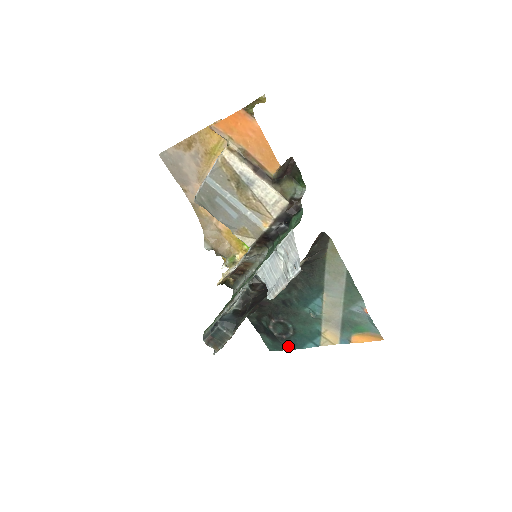
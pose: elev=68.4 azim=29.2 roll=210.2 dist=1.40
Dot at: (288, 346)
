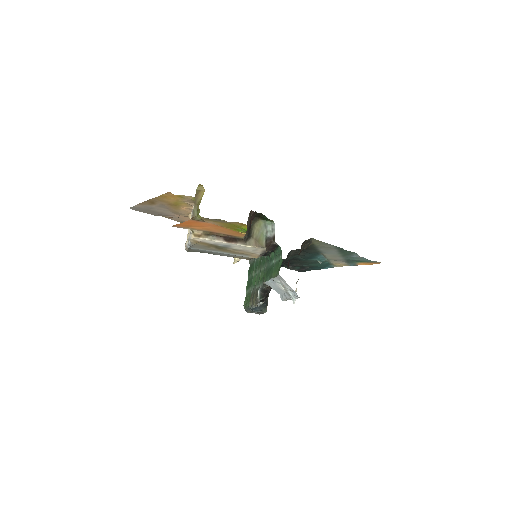
Dot at: (309, 270)
